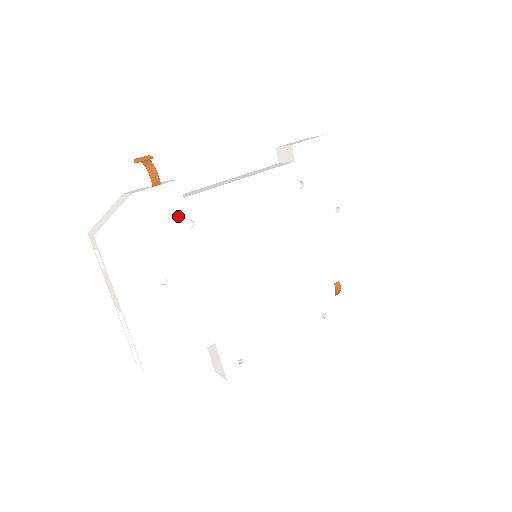
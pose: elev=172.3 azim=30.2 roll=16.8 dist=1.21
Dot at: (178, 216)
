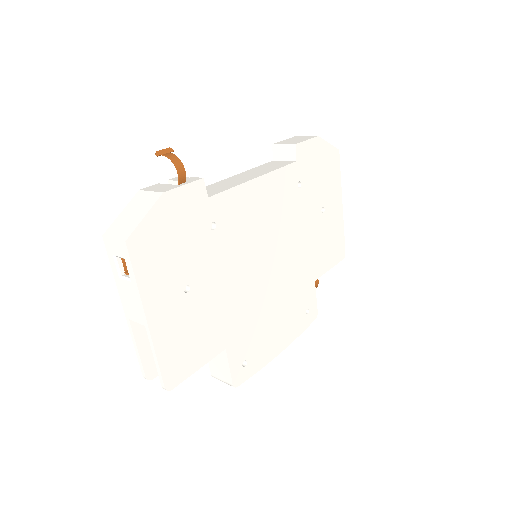
Dot at: (202, 217)
